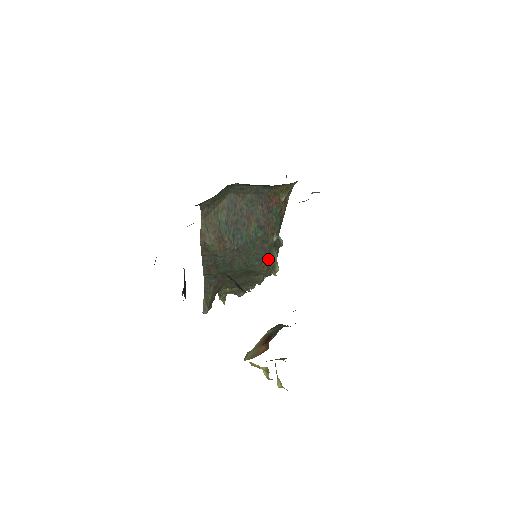
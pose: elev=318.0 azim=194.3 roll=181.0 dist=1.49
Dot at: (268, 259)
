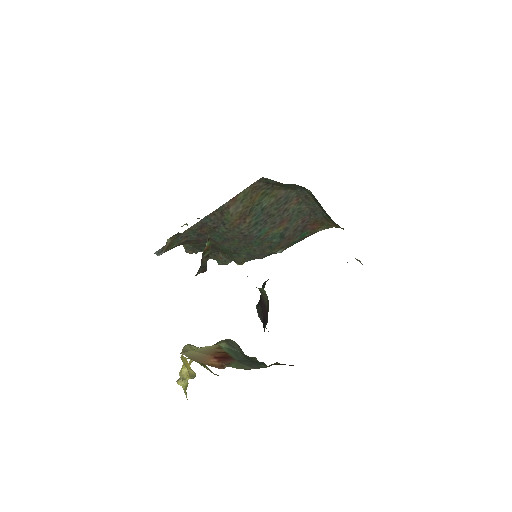
Dot at: occluded
